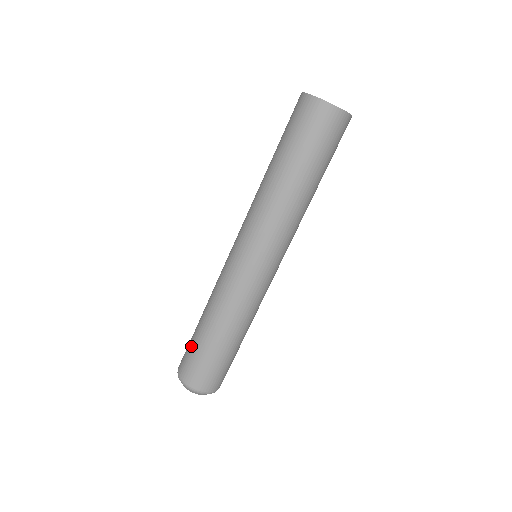
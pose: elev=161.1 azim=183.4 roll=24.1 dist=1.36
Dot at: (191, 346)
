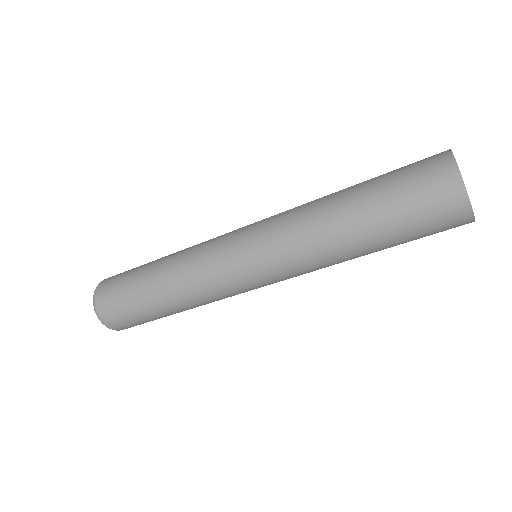
Dot at: occluded
